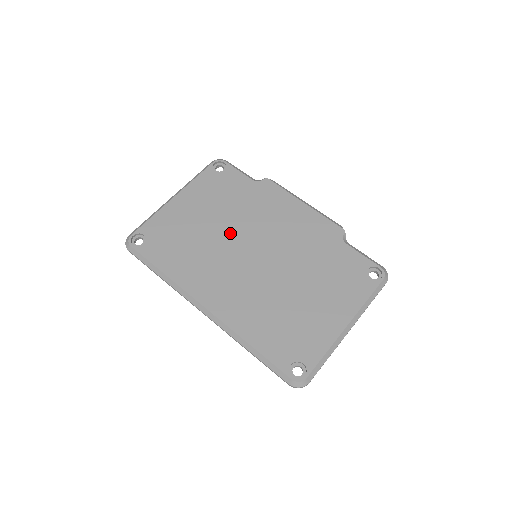
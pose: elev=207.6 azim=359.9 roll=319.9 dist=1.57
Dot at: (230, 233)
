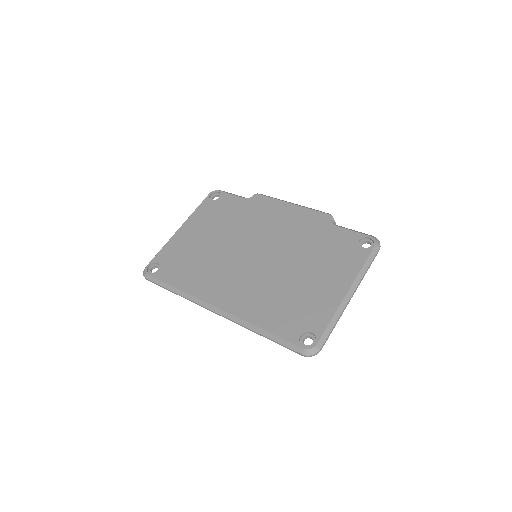
Dot at: (230, 243)
